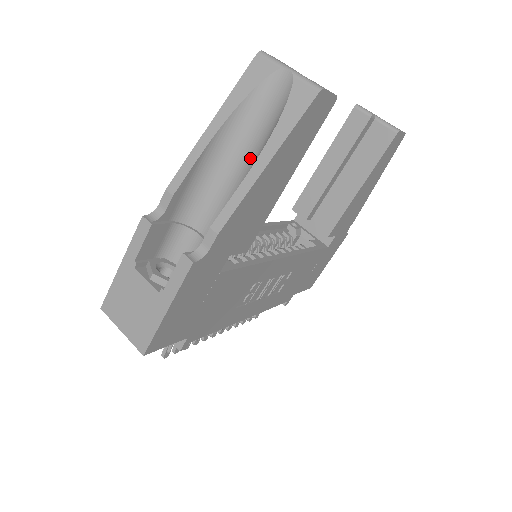
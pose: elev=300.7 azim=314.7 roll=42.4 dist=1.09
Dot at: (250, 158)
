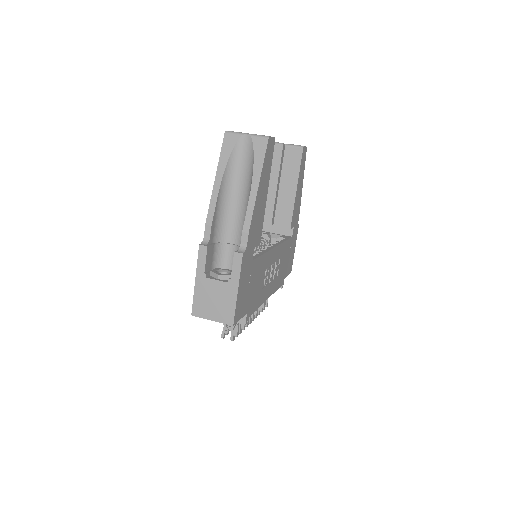
Dot at: (244, 188)
